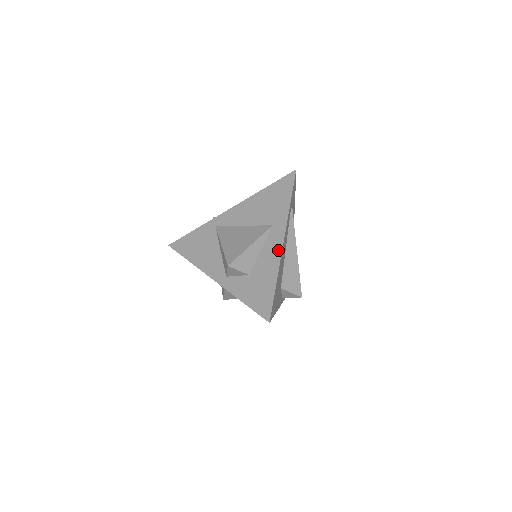
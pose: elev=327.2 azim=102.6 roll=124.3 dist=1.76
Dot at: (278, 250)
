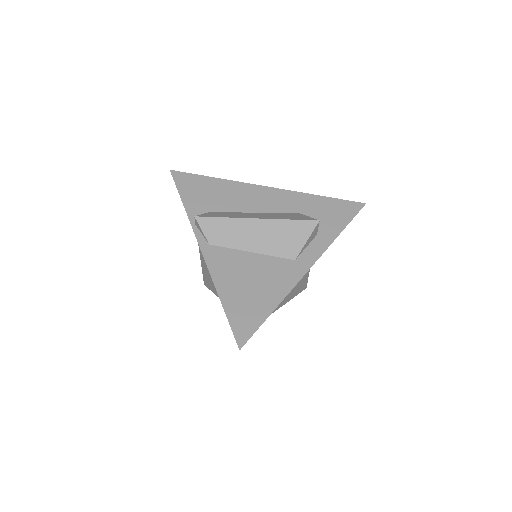
Dot at: occluded
